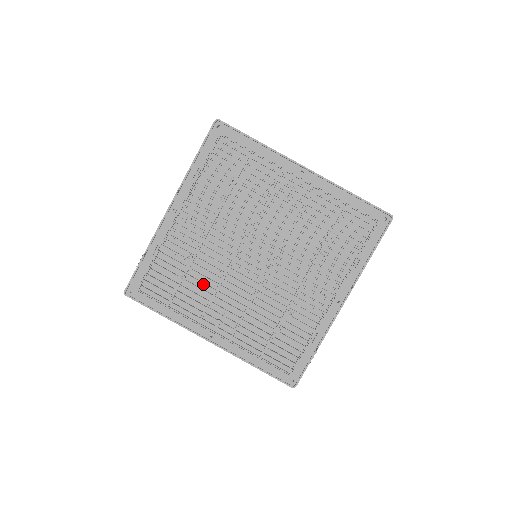
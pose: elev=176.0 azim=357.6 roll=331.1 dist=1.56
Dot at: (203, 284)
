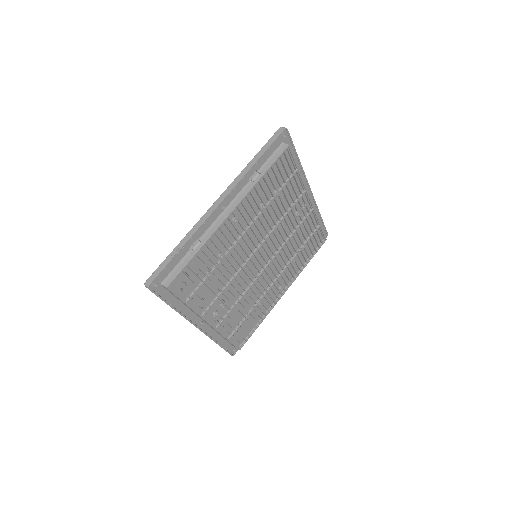
Dot at: (219, 280)
